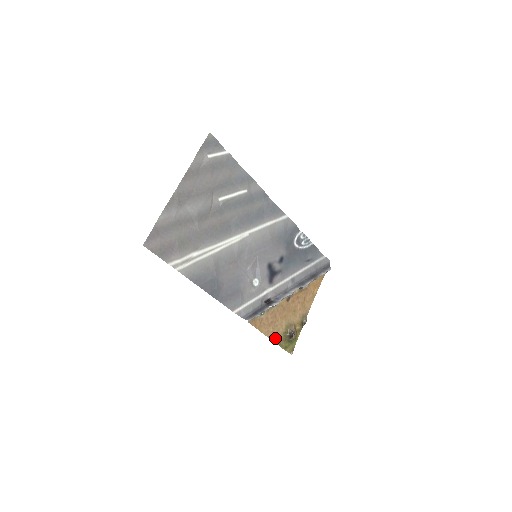
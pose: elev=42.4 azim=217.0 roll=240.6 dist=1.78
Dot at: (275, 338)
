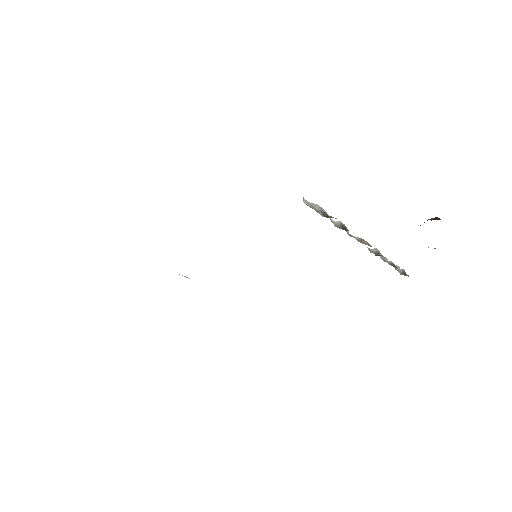
Dot at: occluded
